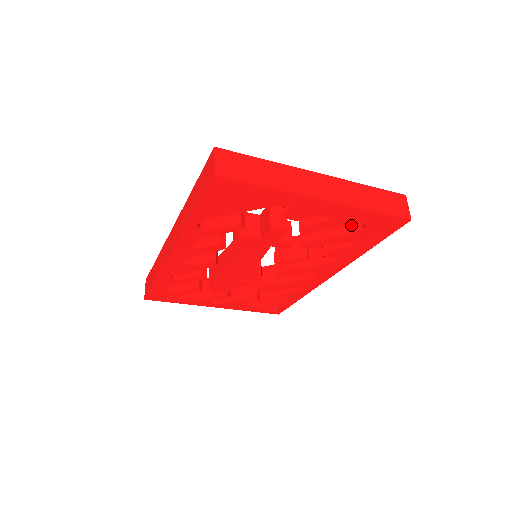
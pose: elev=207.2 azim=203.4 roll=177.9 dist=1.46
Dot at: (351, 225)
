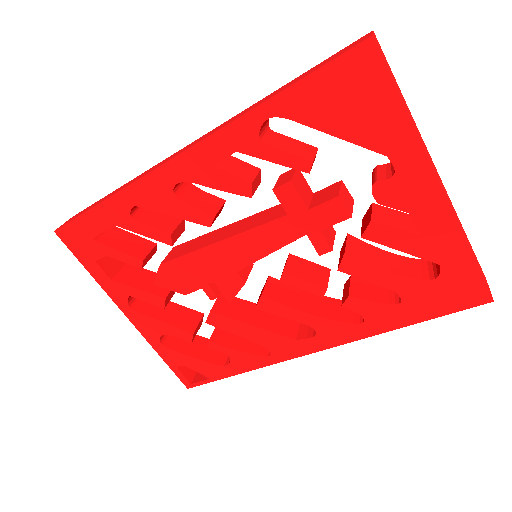
Dot at: (413, 271)
